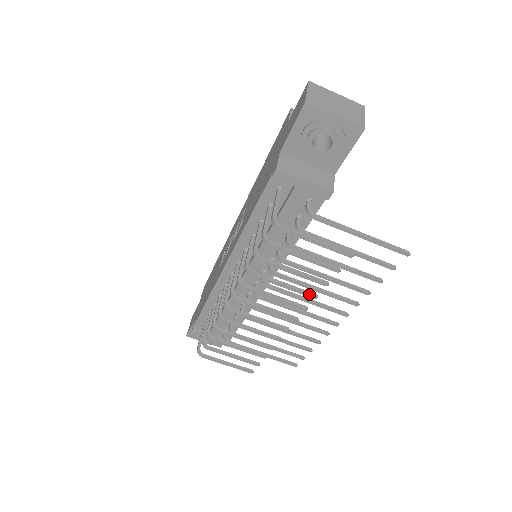
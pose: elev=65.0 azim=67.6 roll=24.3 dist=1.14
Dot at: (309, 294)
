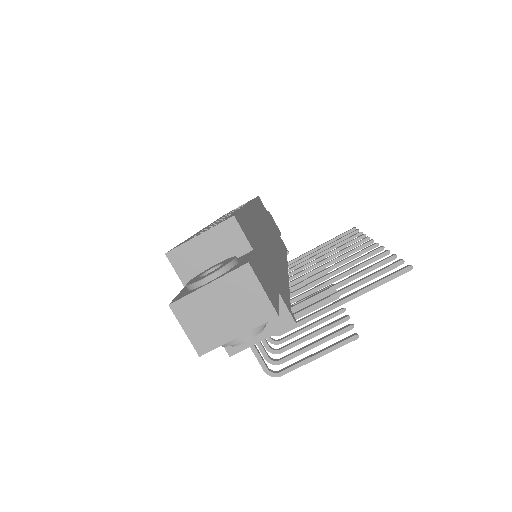
Dot at: occluded
